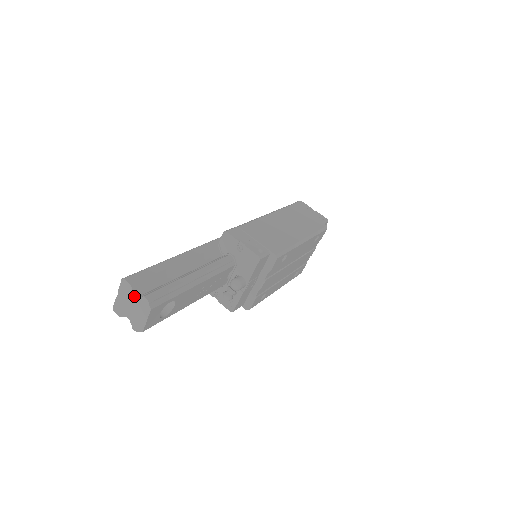
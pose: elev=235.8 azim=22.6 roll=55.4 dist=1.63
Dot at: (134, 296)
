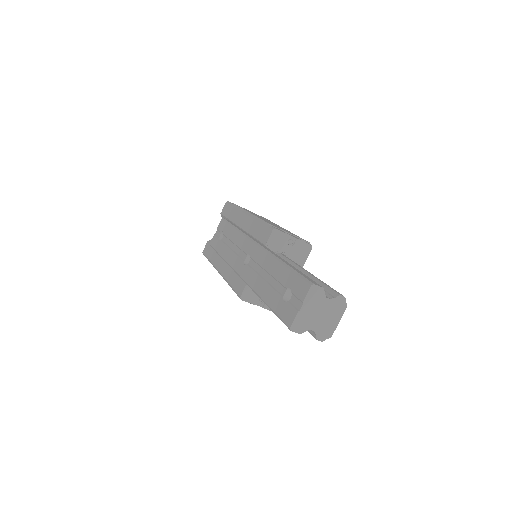
Dot at: (326, 300)
